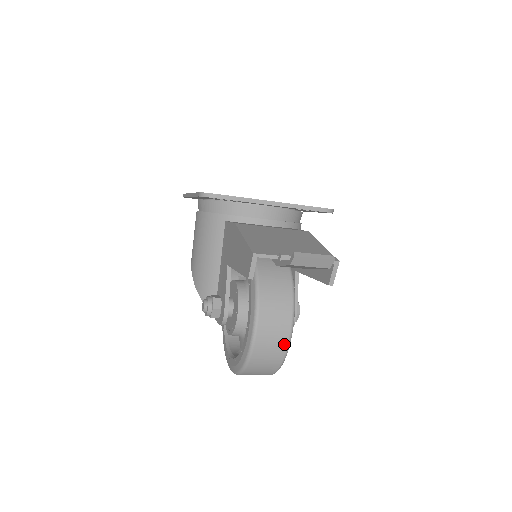
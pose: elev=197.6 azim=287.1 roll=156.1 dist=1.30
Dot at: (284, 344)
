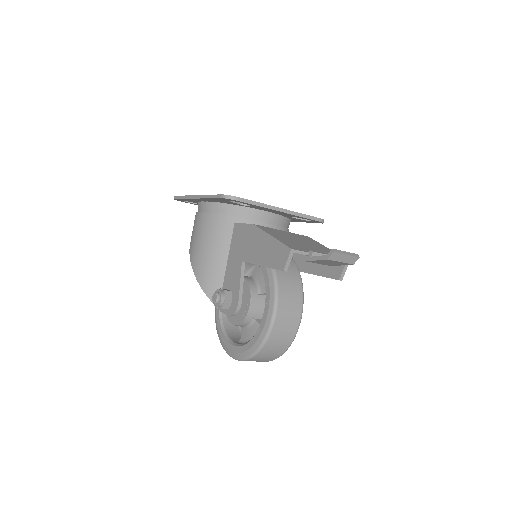
Dot at: (294, 331)
